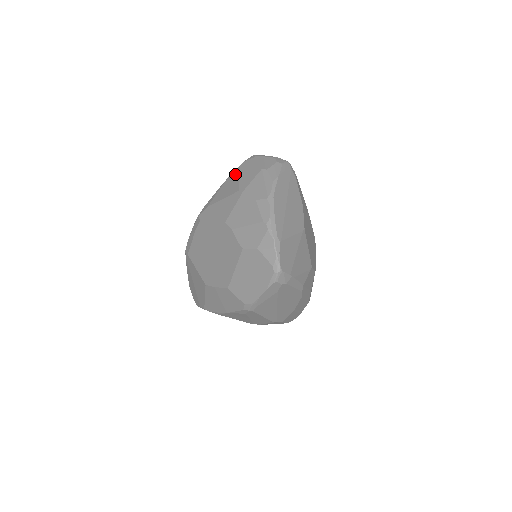
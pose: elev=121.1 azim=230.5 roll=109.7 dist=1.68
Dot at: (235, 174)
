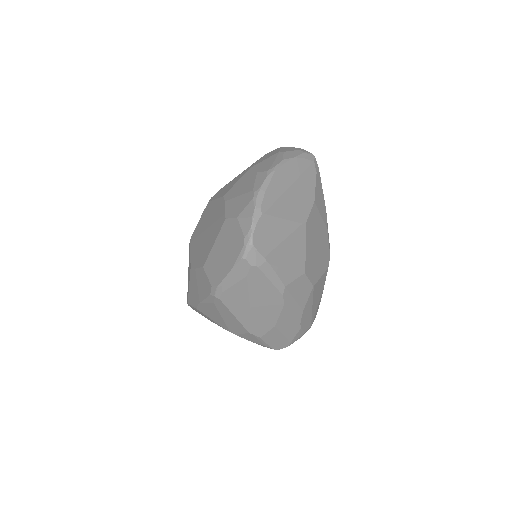
Dot at: (257, 160)
